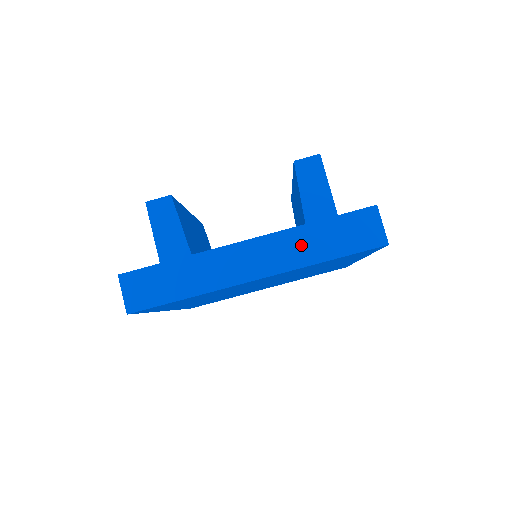
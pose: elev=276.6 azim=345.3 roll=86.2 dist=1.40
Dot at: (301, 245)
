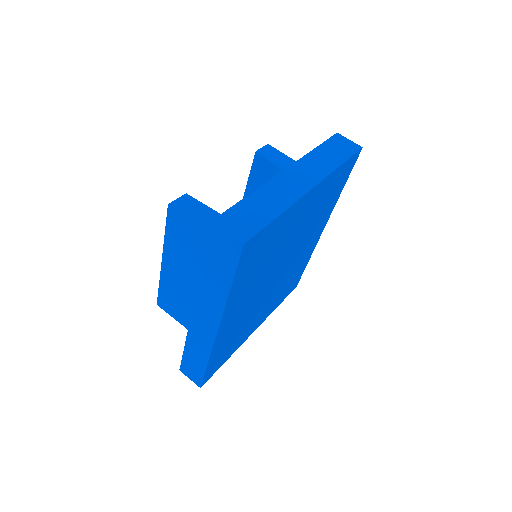
Dot at: (319, 162)
